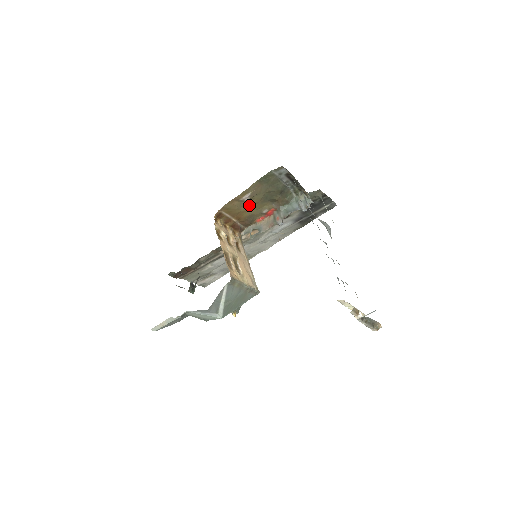
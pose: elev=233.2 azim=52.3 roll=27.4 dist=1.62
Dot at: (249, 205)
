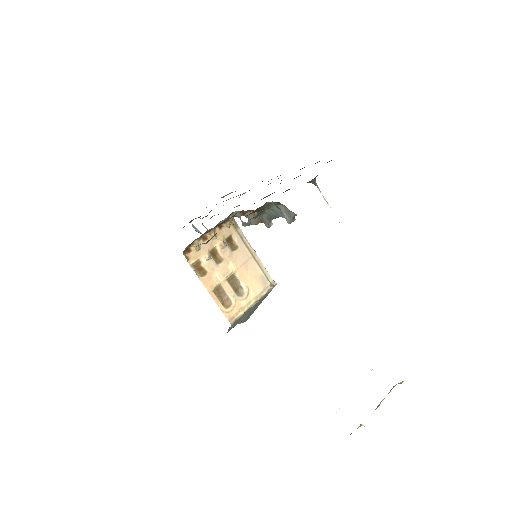
Dot at: occluded
